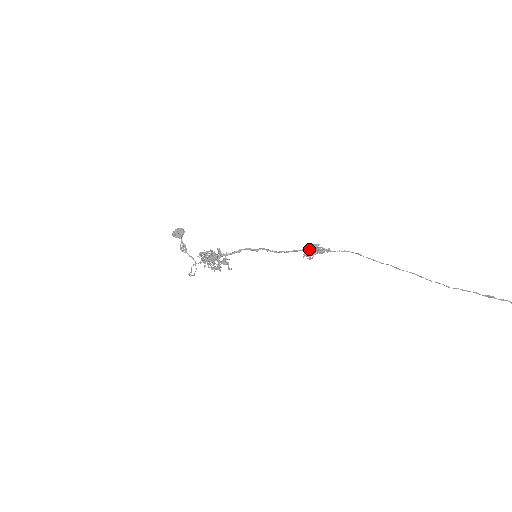
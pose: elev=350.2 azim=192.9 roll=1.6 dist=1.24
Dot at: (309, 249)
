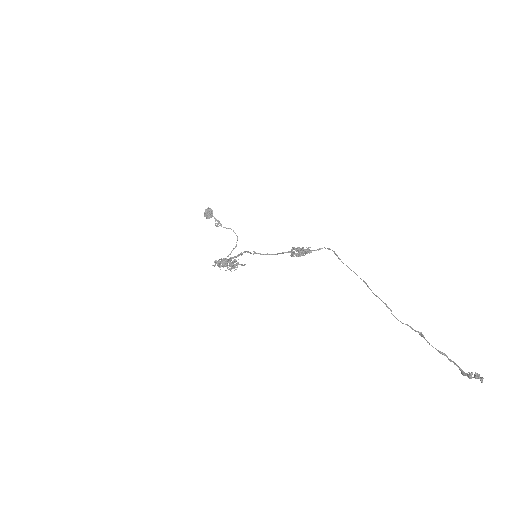
Dot at: (293, 251)
